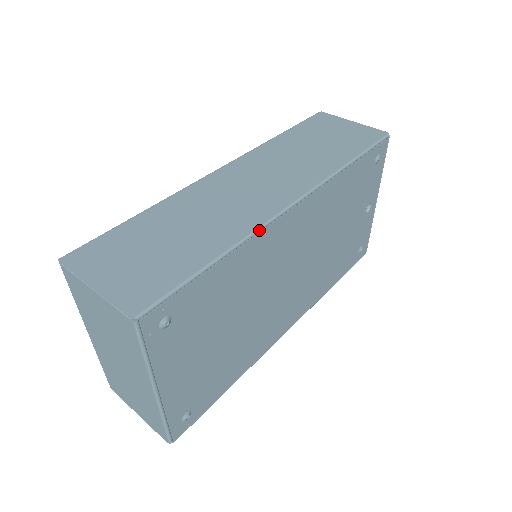
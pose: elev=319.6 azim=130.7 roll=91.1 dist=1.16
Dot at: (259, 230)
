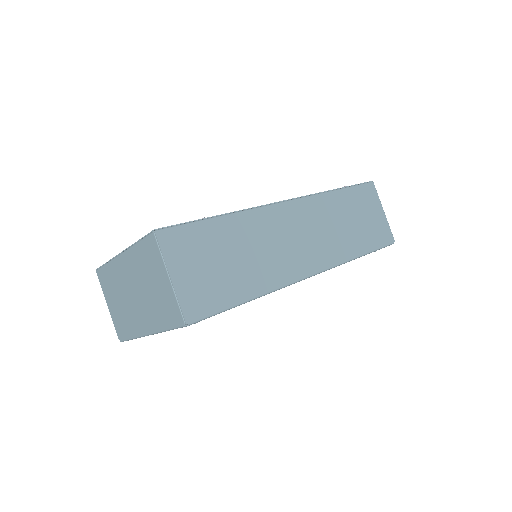
Dot at: (284, 287)
